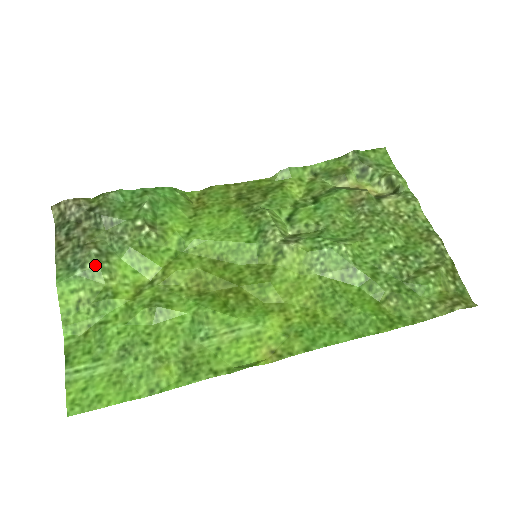
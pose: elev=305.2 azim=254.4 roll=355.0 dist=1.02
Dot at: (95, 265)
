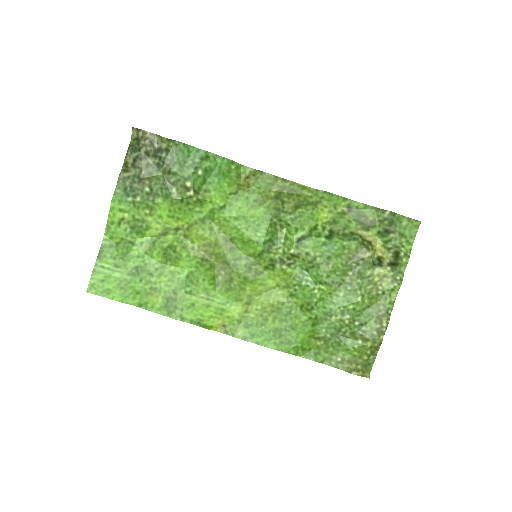
Dot at: (143, 201)
